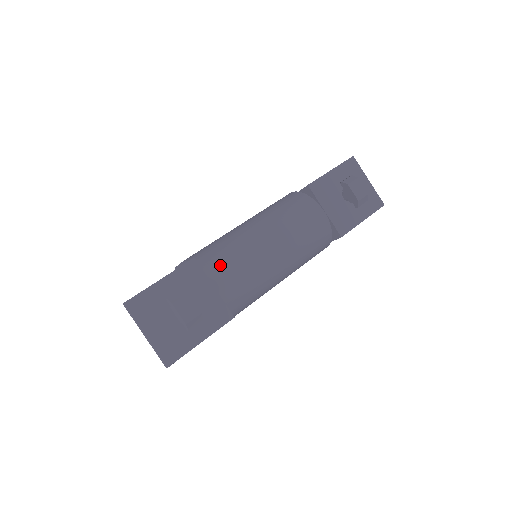
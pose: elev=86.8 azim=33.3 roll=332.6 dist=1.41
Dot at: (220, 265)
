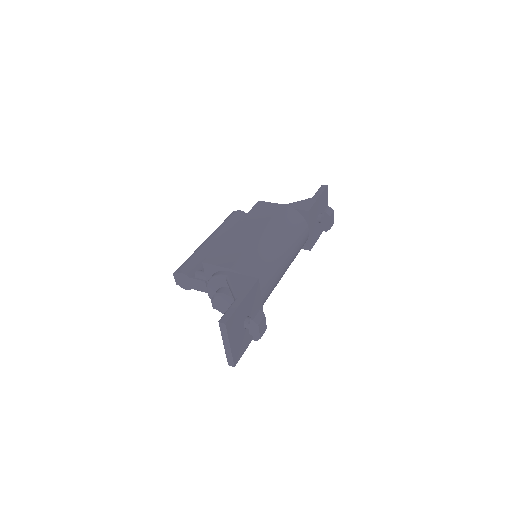
Dot at: (265, 281)
